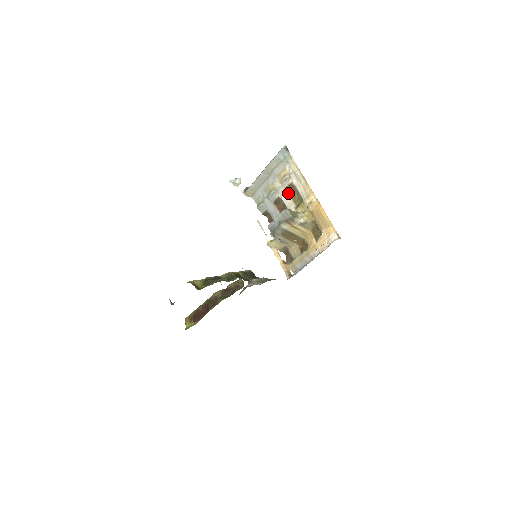
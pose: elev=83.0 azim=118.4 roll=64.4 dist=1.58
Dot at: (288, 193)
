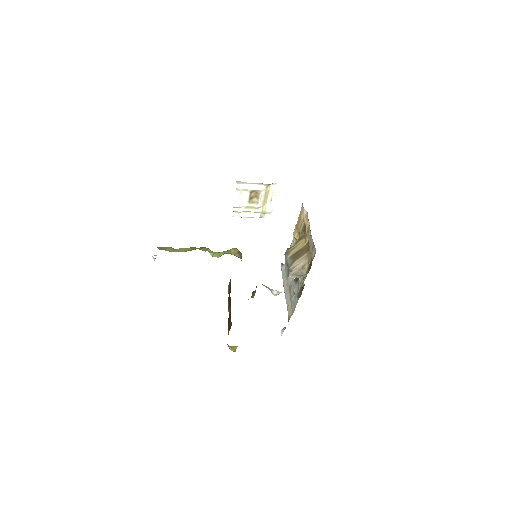
Dot at: occluded
